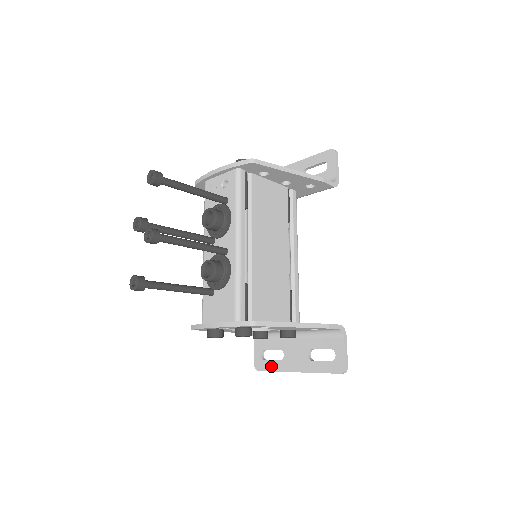
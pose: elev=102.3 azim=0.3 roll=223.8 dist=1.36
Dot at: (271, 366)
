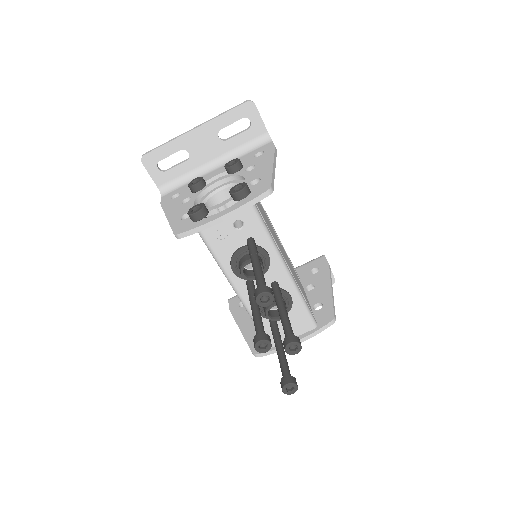
Dot at: occluded
